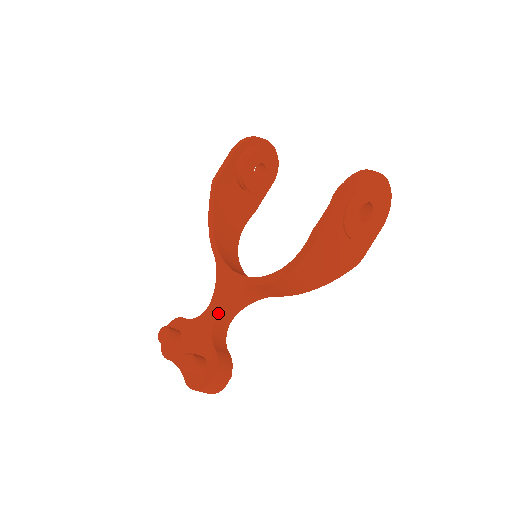
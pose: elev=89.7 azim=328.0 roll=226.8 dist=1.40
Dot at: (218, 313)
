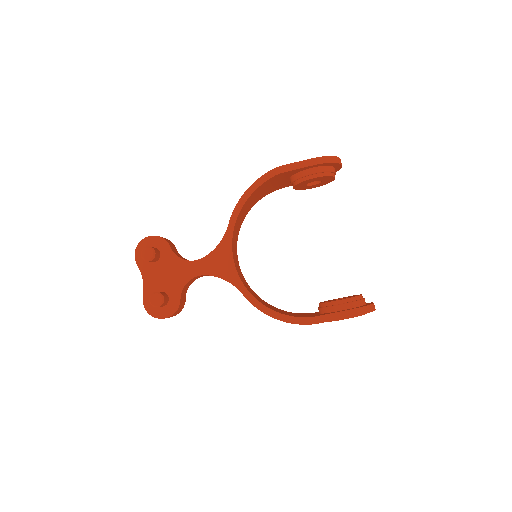
Dot at: (200, 275)
